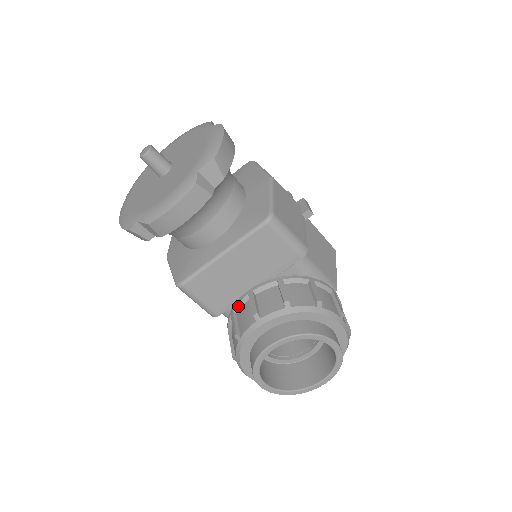
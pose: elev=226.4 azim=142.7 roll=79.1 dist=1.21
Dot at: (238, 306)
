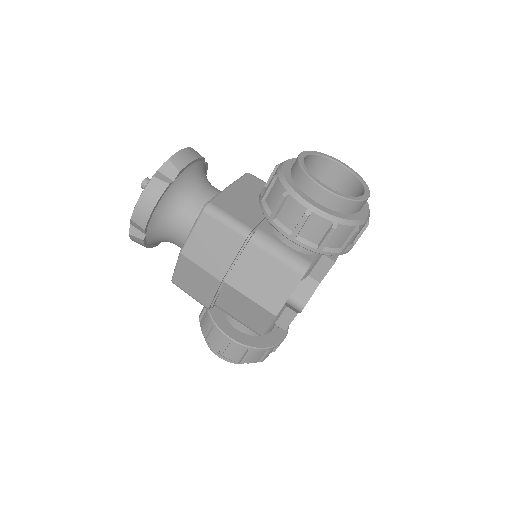
Dot at: (262, 193)
